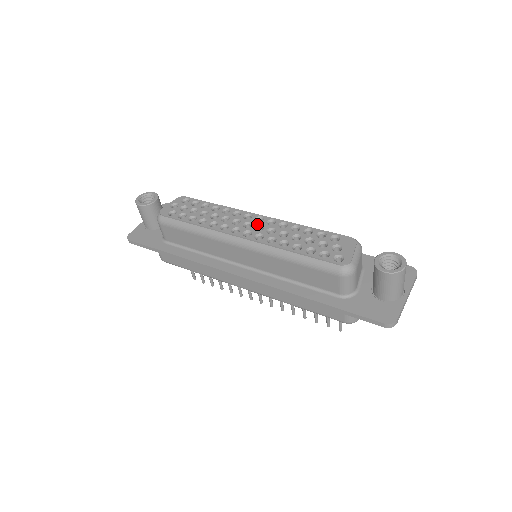
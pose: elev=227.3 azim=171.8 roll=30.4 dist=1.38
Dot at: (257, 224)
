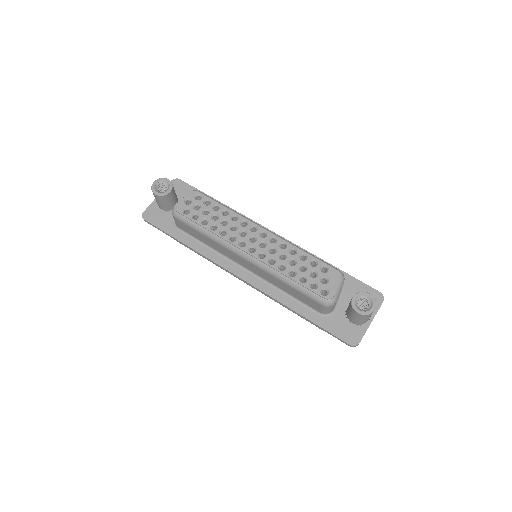
Dot at: (261, 240)
